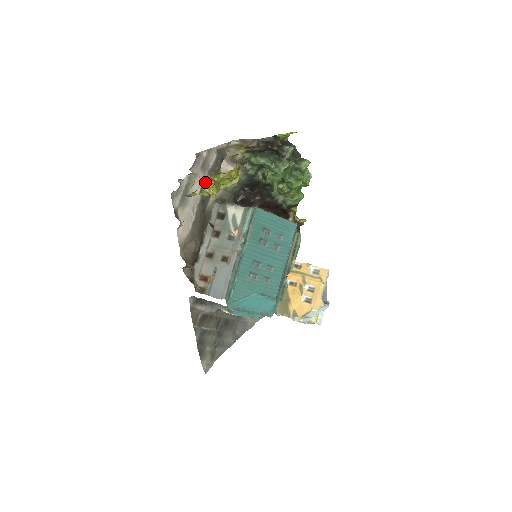
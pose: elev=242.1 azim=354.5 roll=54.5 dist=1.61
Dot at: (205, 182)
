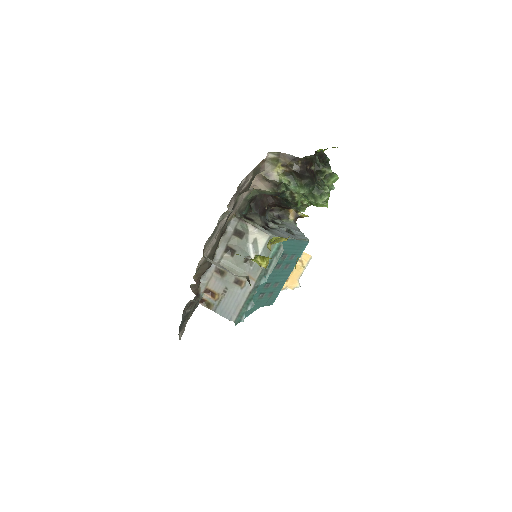
Dot at: occluded
